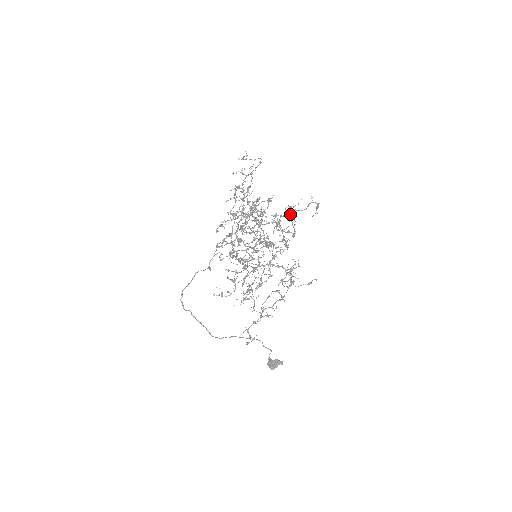
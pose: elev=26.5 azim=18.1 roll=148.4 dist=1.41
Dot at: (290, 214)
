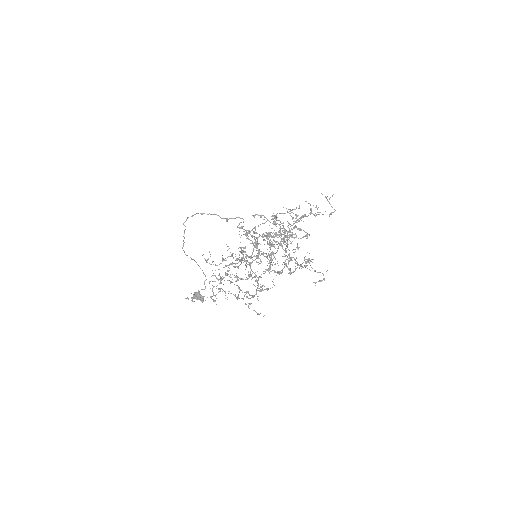
Dot at: occluded
